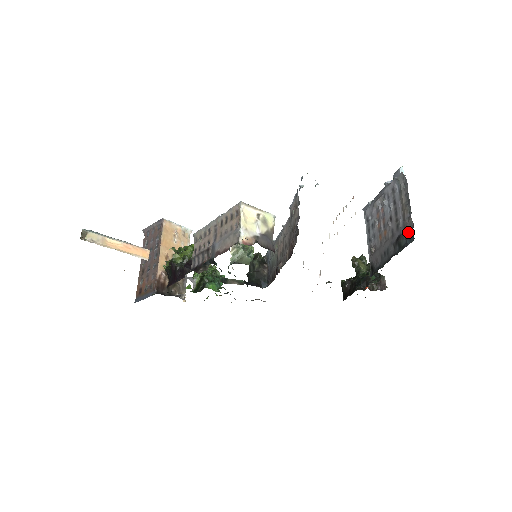
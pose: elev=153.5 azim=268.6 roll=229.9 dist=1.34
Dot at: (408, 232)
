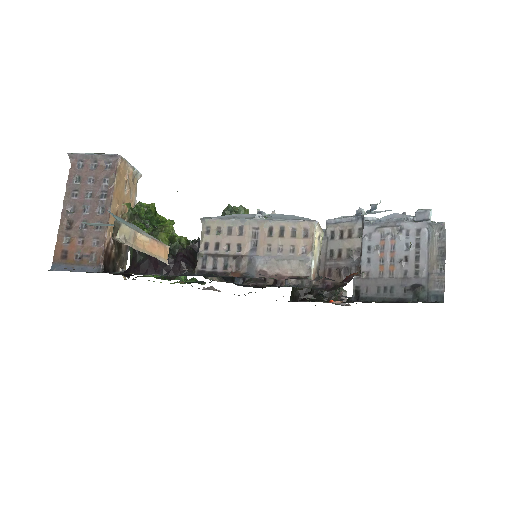
Dot at: (435, 289)
